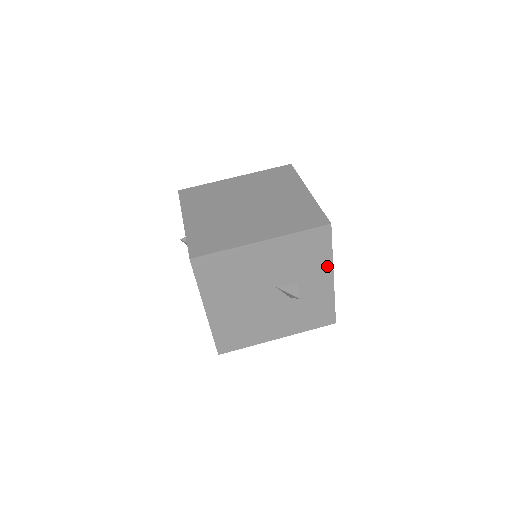
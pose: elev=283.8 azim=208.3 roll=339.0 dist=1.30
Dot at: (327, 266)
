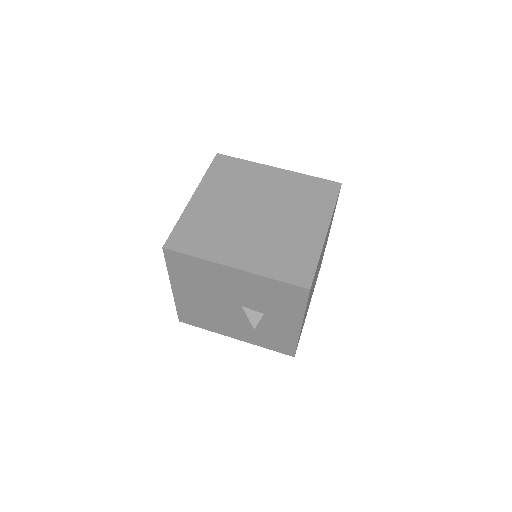
Dot at: (297, 316)
